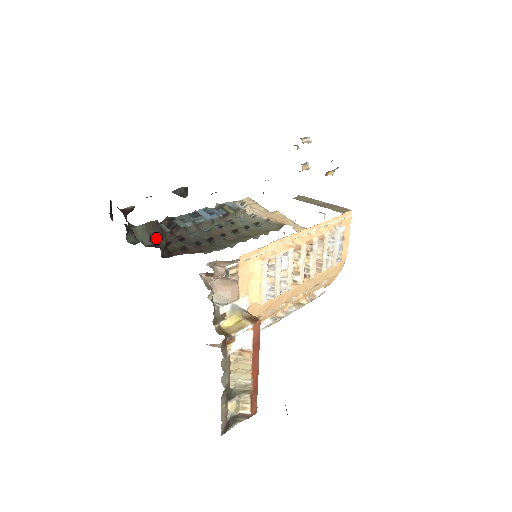
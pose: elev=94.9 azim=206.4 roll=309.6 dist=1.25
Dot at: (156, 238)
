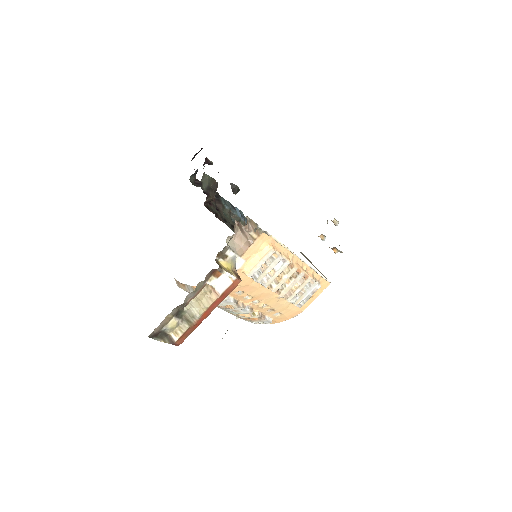
Dot at: (210, 191)
